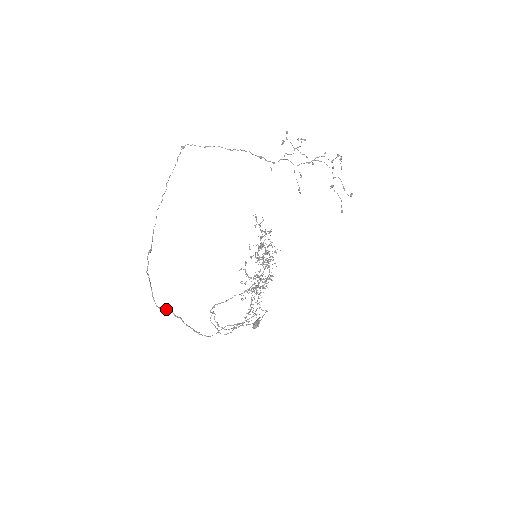
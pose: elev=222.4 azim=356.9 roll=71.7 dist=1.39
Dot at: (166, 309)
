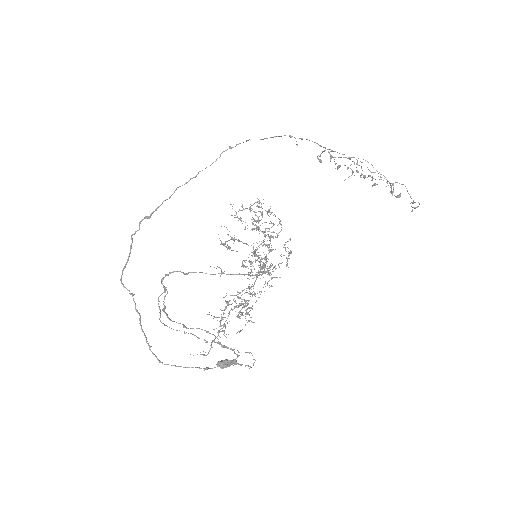
Dot at: occluded
